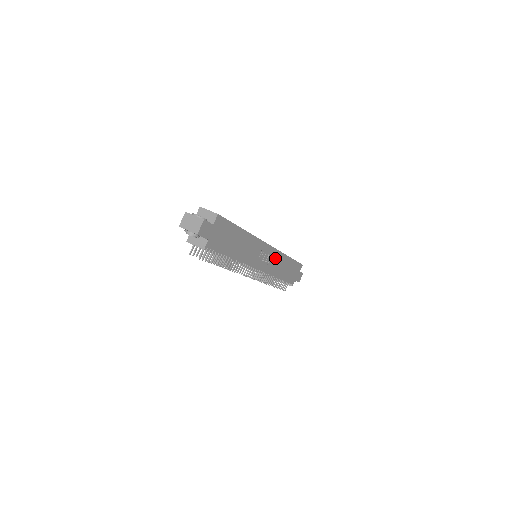
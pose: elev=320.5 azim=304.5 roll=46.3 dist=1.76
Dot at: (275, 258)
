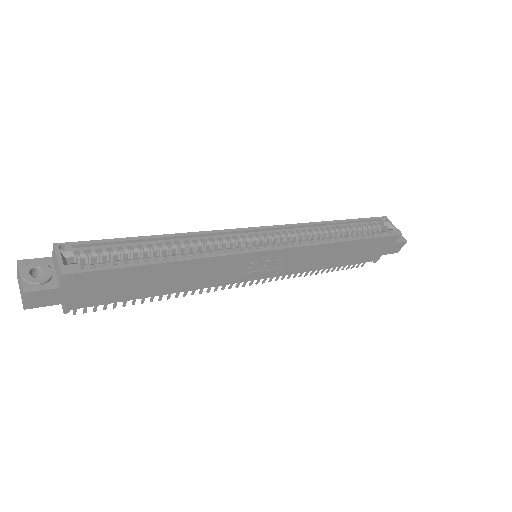
Dot at: (302, 255)
